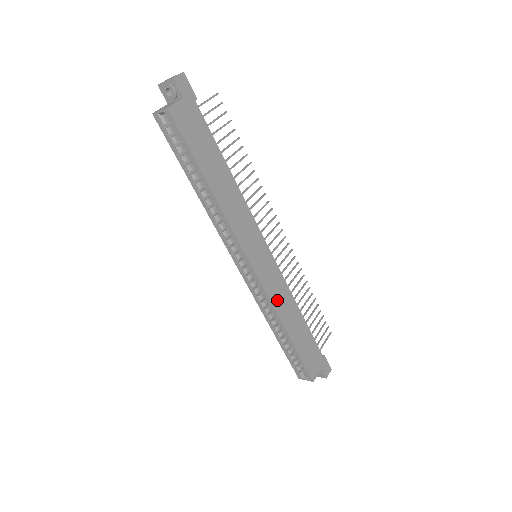
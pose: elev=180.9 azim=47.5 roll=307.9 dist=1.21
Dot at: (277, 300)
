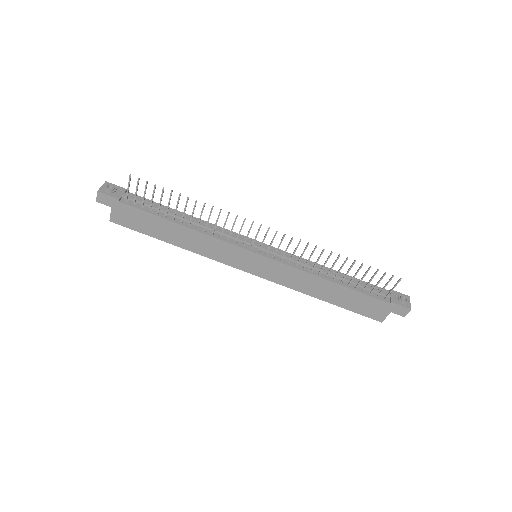
Dot at: (292, 283)
